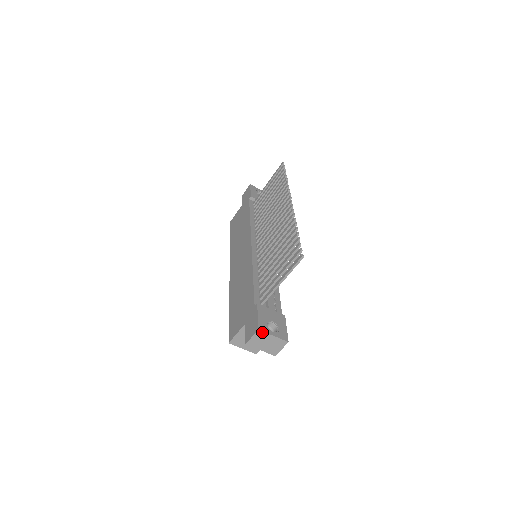
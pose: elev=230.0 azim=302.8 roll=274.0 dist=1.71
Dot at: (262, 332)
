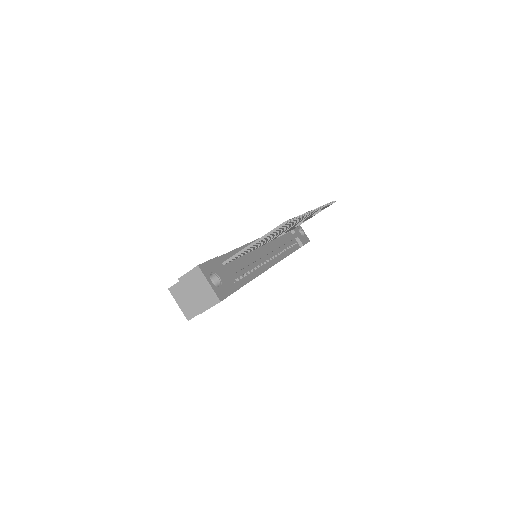
Dot at: (200, 271)
